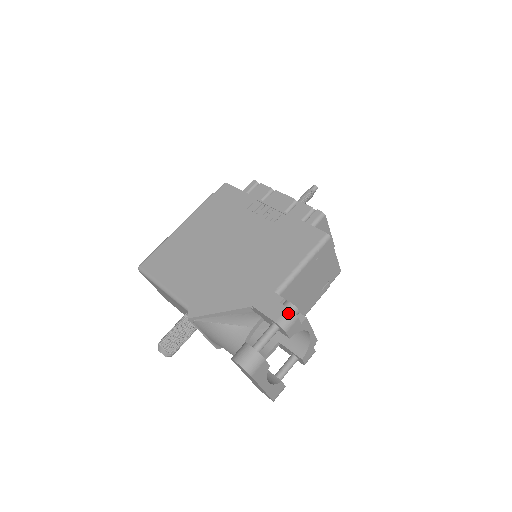
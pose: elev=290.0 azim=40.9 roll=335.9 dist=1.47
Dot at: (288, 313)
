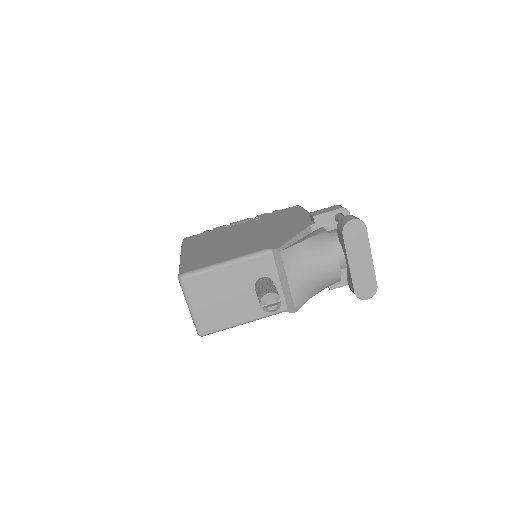
Dot at: (339, 205)
